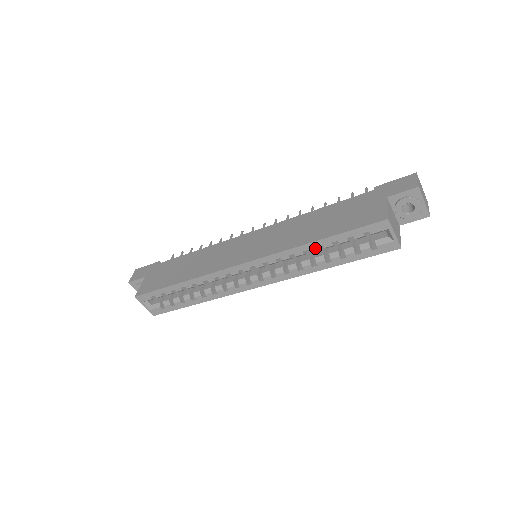
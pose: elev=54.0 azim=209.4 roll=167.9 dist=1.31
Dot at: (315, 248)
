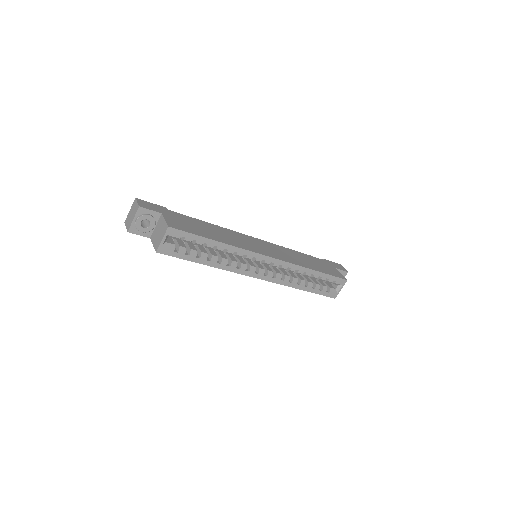
Dot at: (310, 274)
